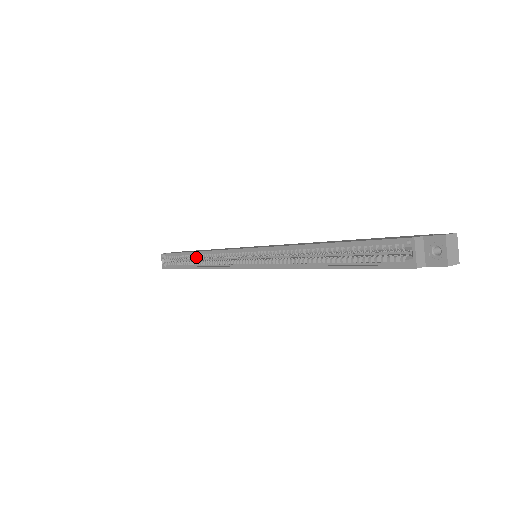
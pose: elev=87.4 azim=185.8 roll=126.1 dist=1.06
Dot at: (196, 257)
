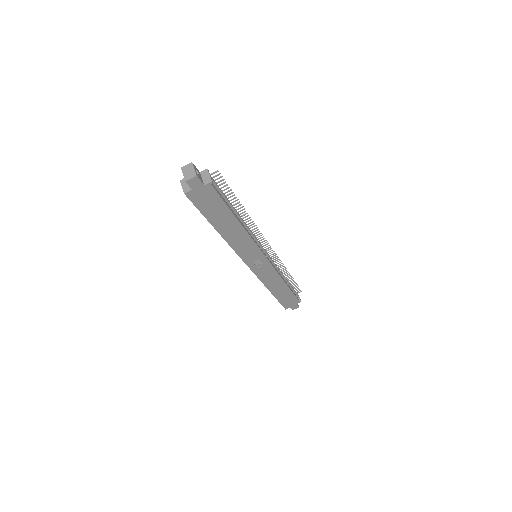
Dot at: occluded
